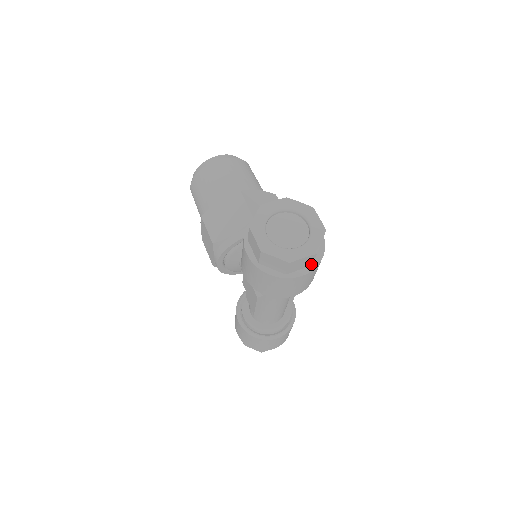
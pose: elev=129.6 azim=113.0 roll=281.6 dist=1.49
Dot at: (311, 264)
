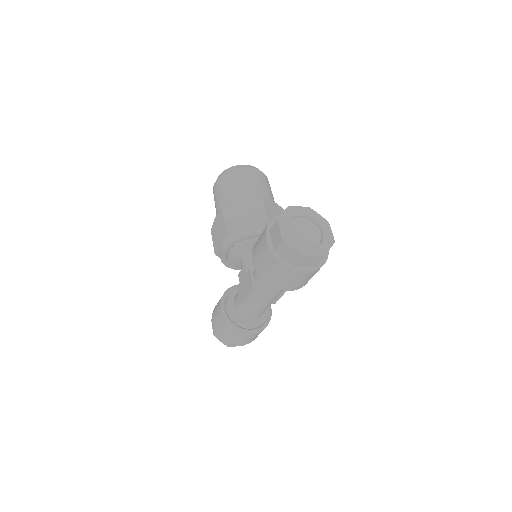
Dot at: (315, 265)
